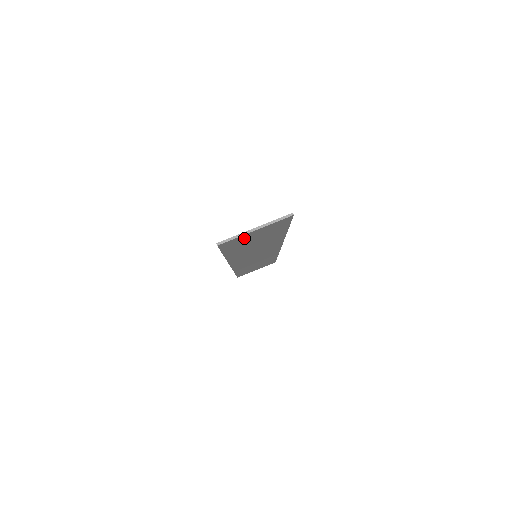
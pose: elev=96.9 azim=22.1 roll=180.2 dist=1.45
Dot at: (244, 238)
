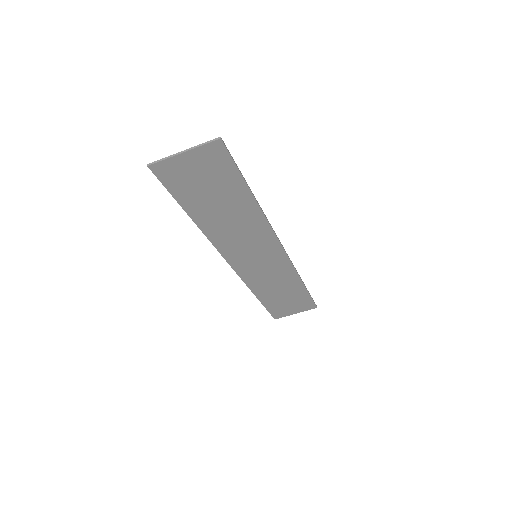
Dot at: (182, 170)
